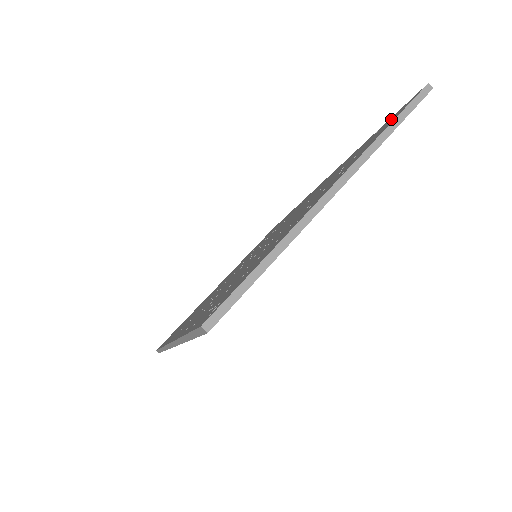
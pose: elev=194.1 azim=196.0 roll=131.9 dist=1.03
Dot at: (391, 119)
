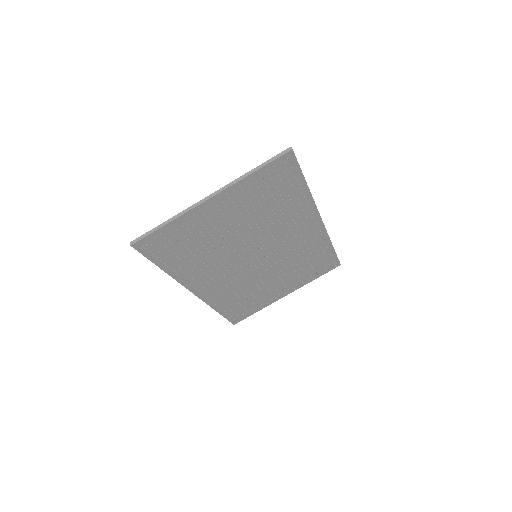
Dot at: (281, 168)
